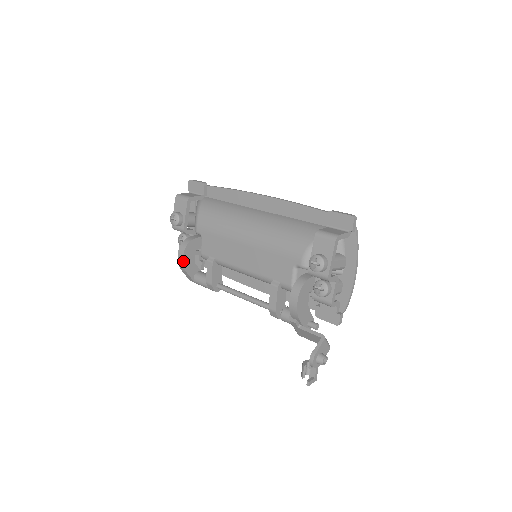
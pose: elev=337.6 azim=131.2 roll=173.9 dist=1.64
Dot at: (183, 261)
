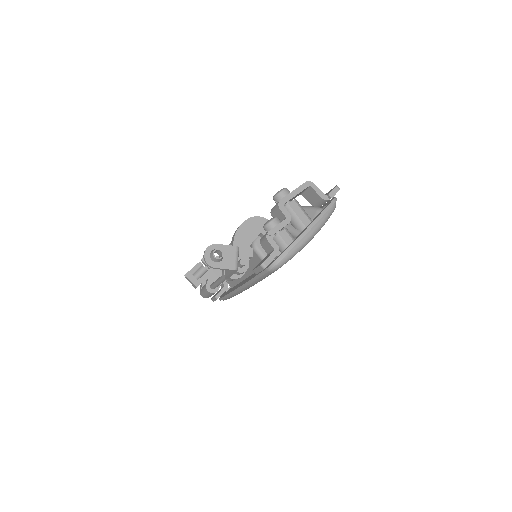
Dot at: occluded
